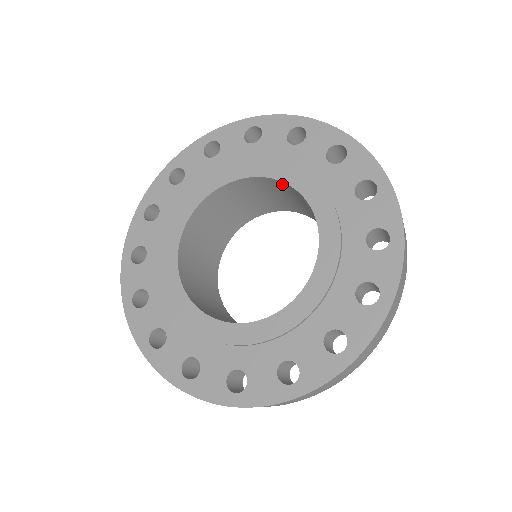
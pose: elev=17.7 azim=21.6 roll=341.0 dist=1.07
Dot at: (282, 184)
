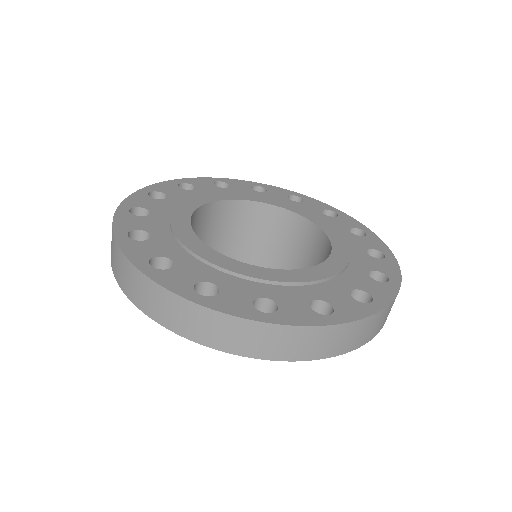
Dot at: (307, 226)
